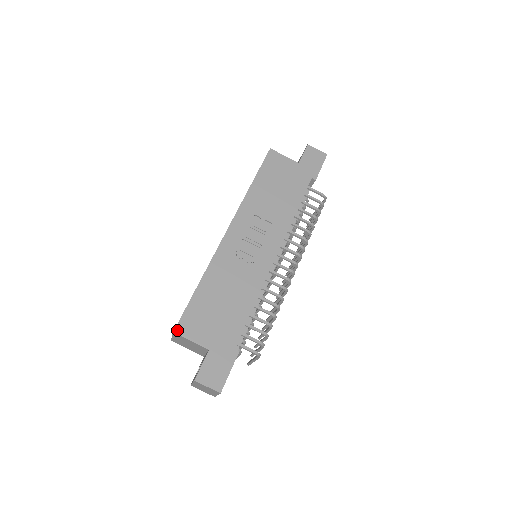
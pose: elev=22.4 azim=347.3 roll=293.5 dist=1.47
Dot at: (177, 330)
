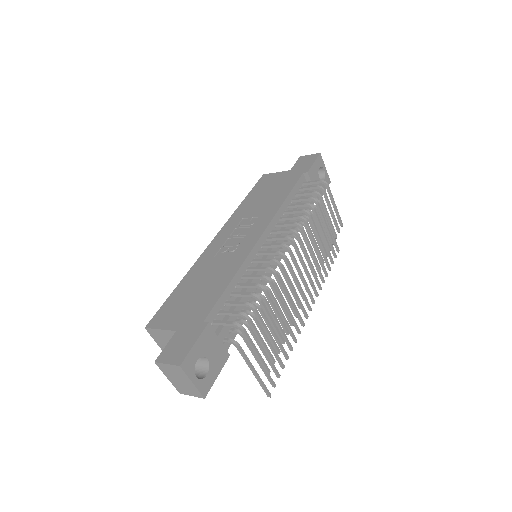
Dot at: (149, 325)
